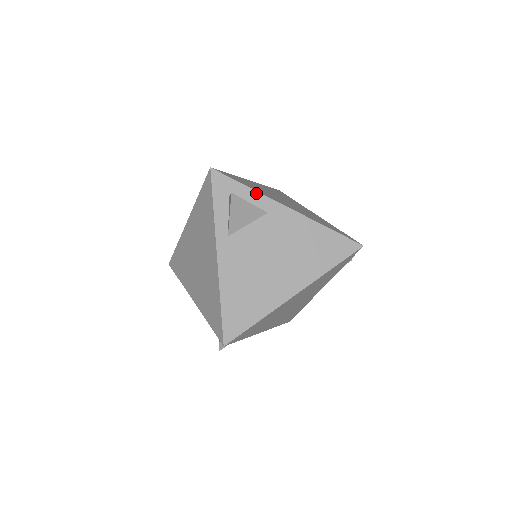
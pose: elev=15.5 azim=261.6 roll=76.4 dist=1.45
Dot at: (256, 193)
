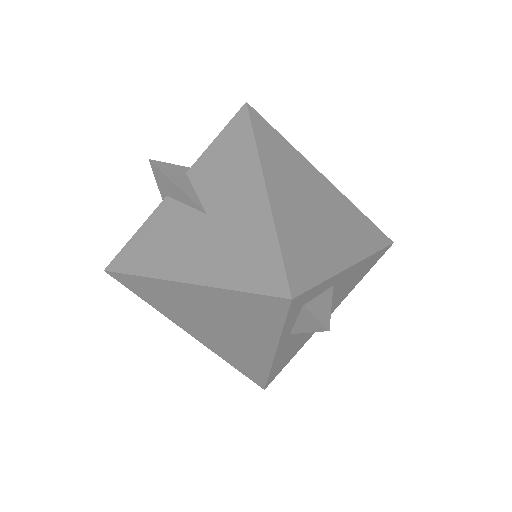
Dot at: (330, 280)
